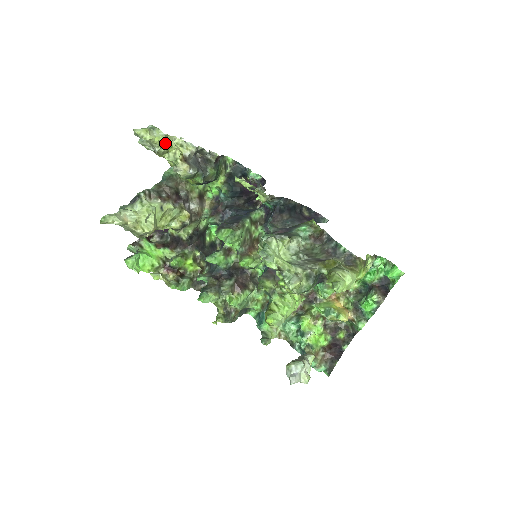
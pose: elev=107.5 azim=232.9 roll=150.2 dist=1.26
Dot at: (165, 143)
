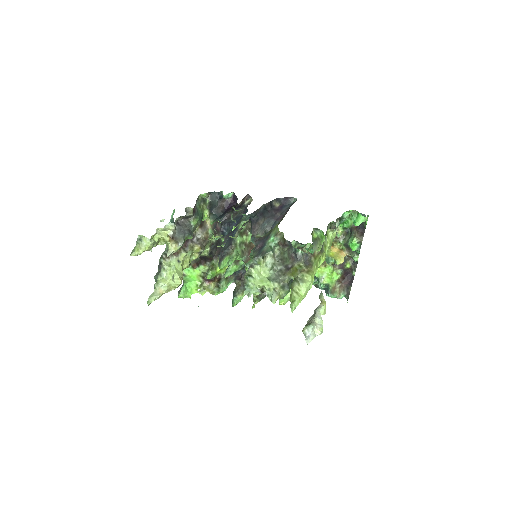
Dot at: (153, 244)
